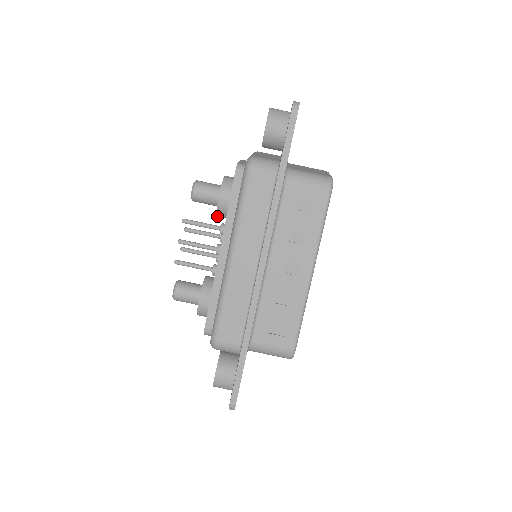
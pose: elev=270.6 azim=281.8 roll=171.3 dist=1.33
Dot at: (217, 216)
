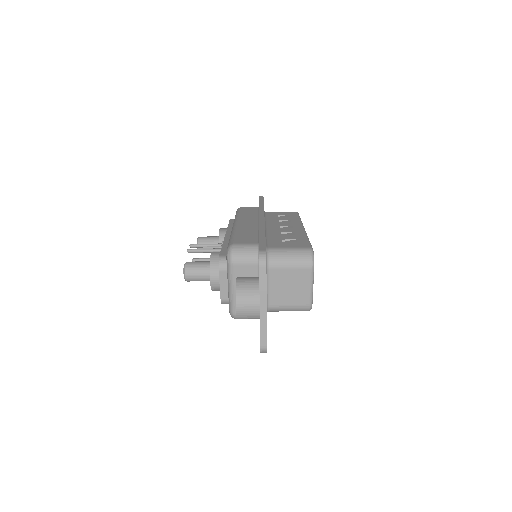
Dot at: occluded
